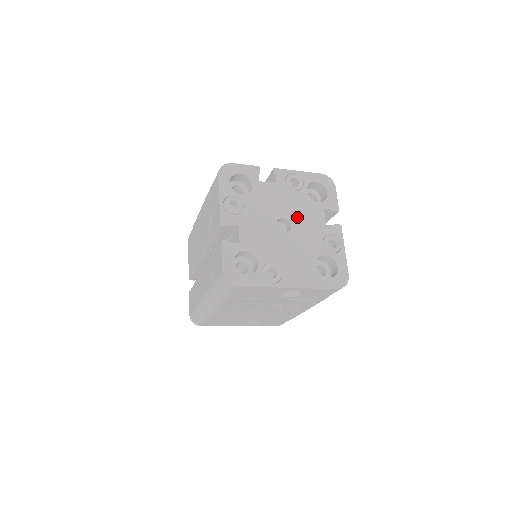
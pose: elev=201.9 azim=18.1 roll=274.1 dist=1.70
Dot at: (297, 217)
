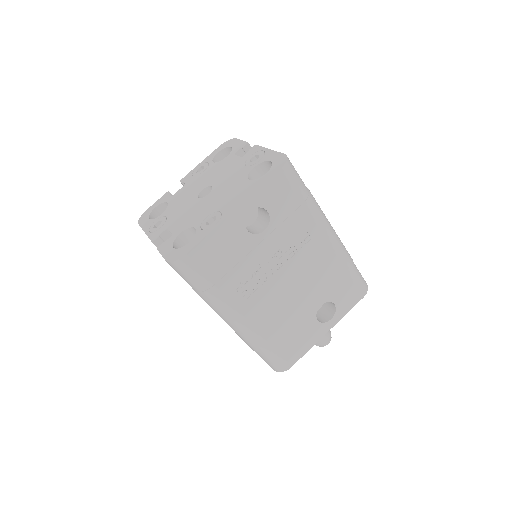
Dot at: (214, 179)
